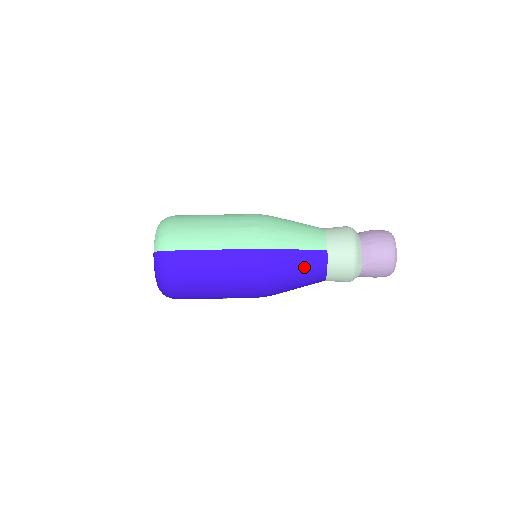
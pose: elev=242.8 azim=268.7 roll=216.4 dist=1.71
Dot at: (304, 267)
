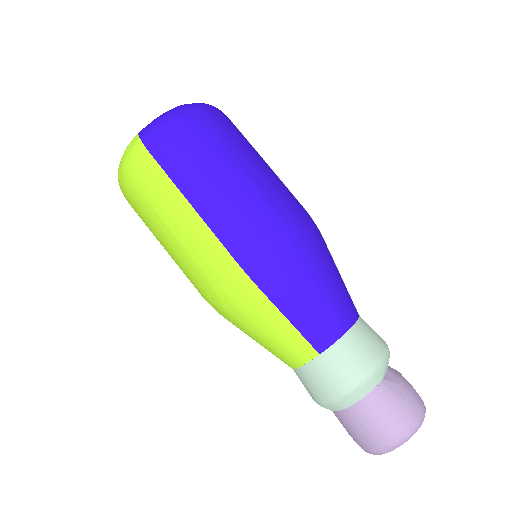
Dot at: (335, 289)
